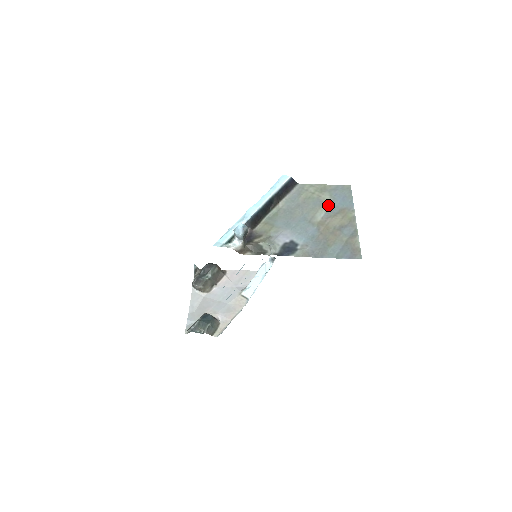
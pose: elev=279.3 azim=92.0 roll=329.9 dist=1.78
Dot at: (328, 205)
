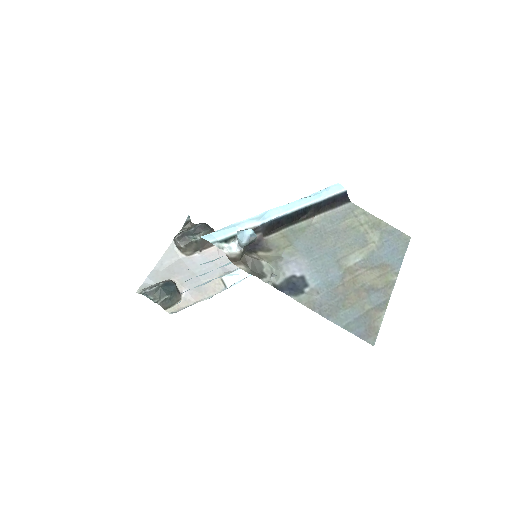
Dot at: (371, 250)
